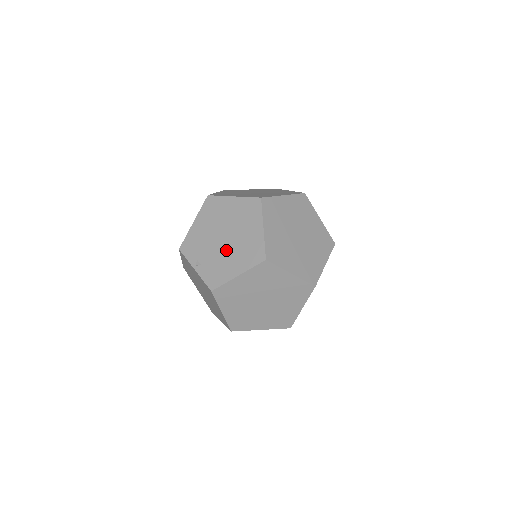
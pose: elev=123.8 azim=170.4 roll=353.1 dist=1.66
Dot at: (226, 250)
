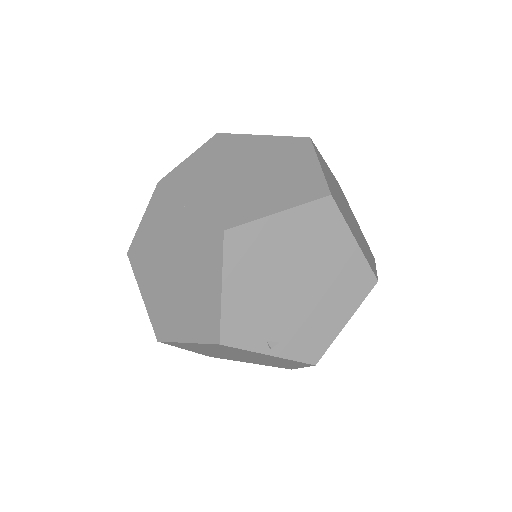
Dot at: (311, 301)
